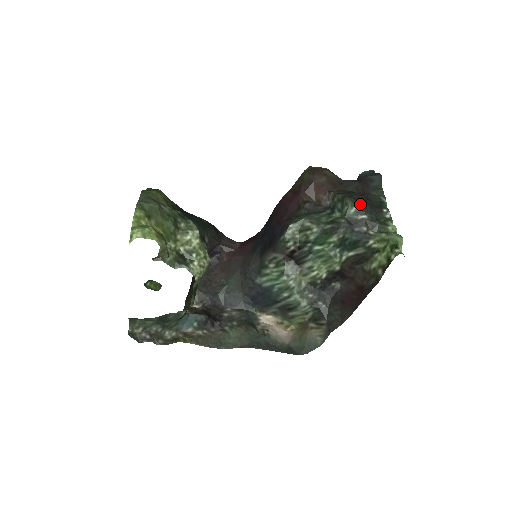
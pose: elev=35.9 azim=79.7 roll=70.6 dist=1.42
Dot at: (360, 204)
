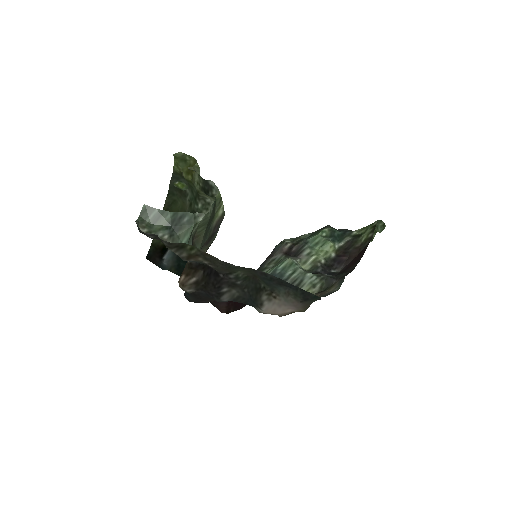
Dot at: occluded
